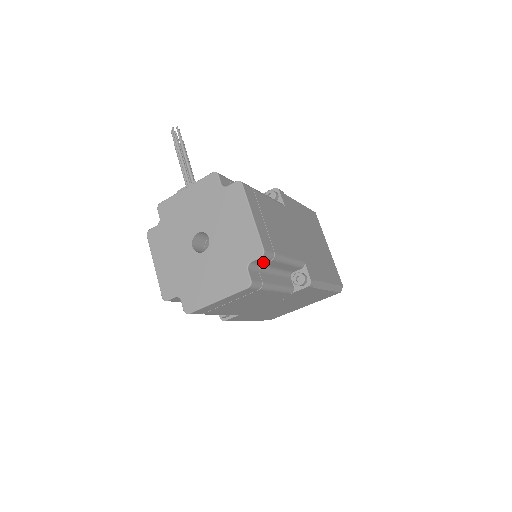
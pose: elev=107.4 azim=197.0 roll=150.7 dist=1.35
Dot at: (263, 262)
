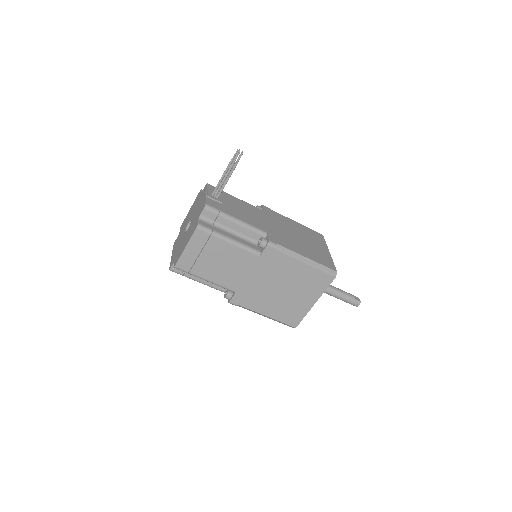
Dot at: occluded
